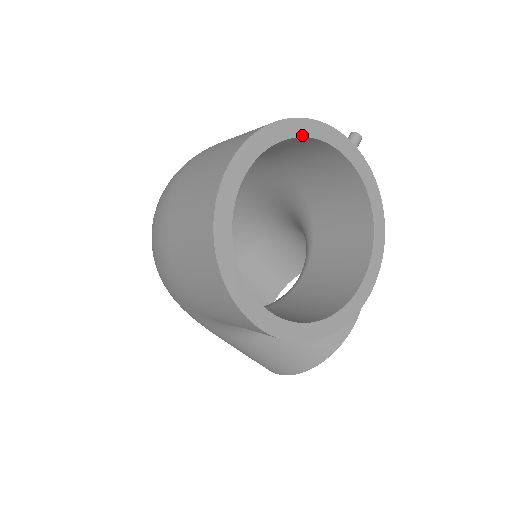
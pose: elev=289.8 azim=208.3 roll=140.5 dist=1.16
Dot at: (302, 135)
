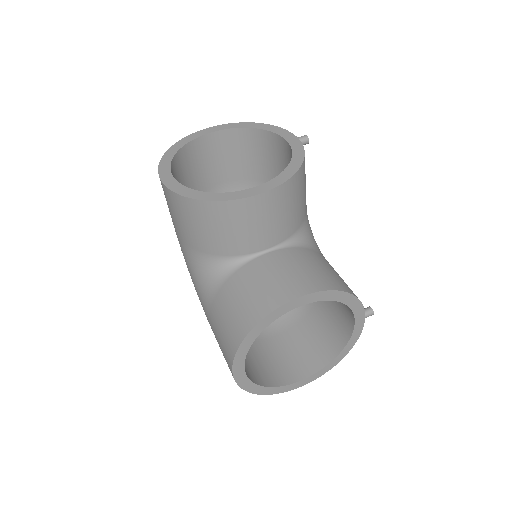
Dot at: (257, 128)
